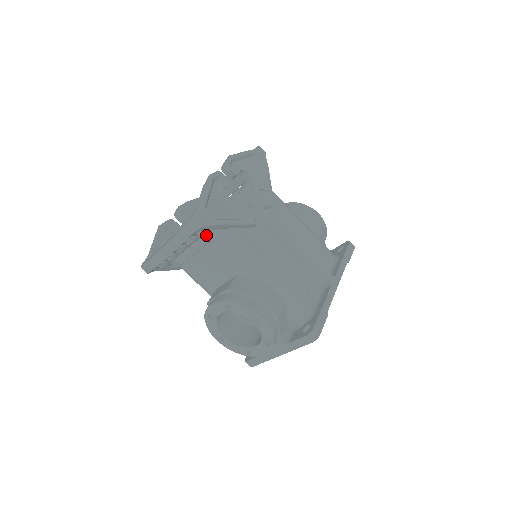
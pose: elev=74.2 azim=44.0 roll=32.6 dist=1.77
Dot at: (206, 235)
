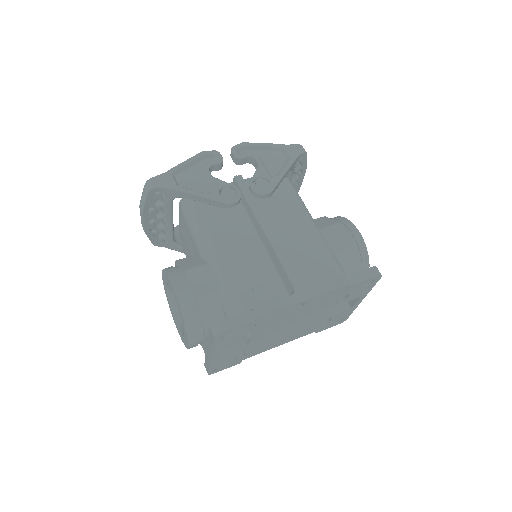
Dot at: (180, 206)
